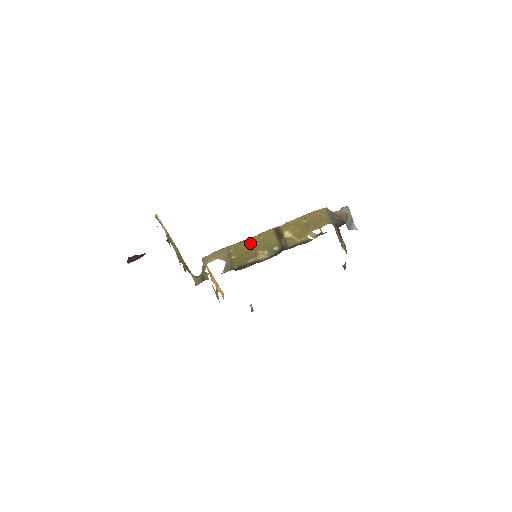
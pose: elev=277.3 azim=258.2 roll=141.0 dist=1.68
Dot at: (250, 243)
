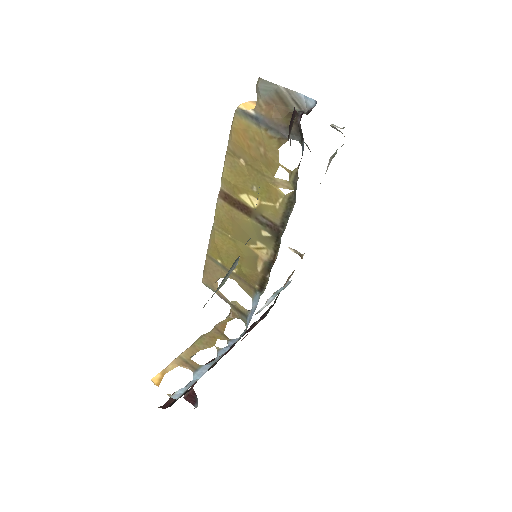
Dot at: (224, 239)
